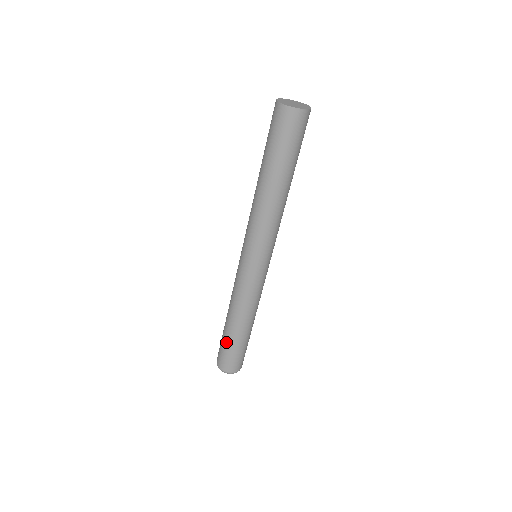
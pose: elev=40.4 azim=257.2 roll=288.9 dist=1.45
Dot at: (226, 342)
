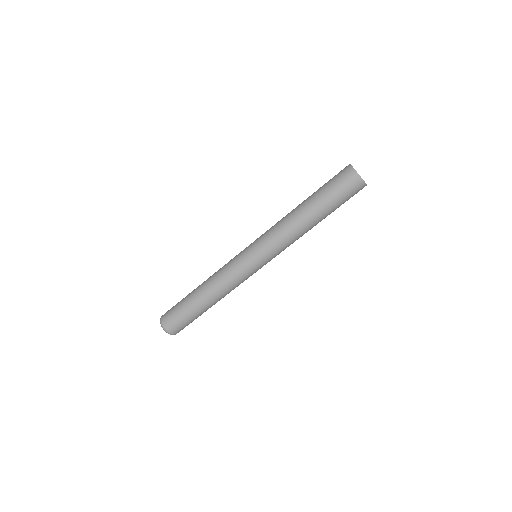
Dot at: (186, 308)
